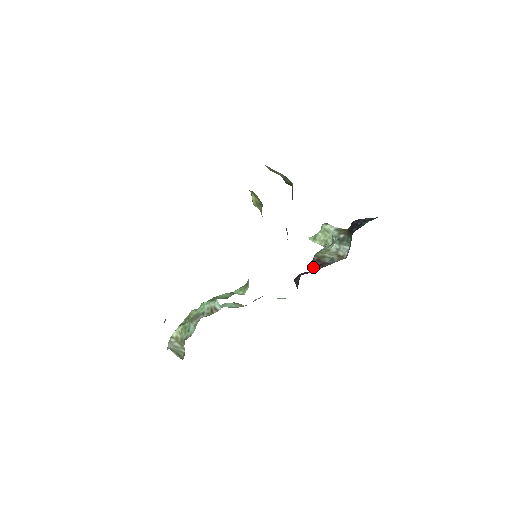
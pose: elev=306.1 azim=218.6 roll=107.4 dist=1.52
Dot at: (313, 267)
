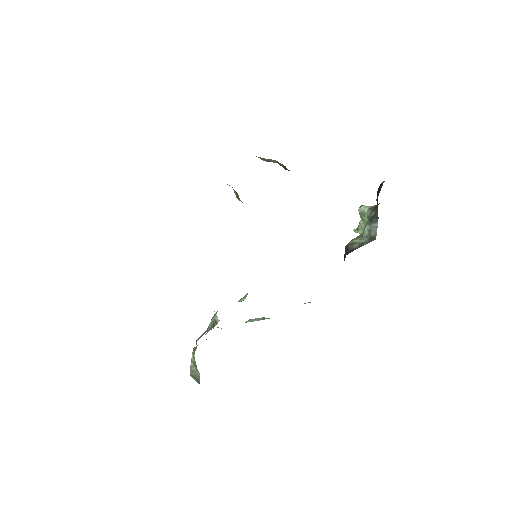
Dot at: (344, 259)
